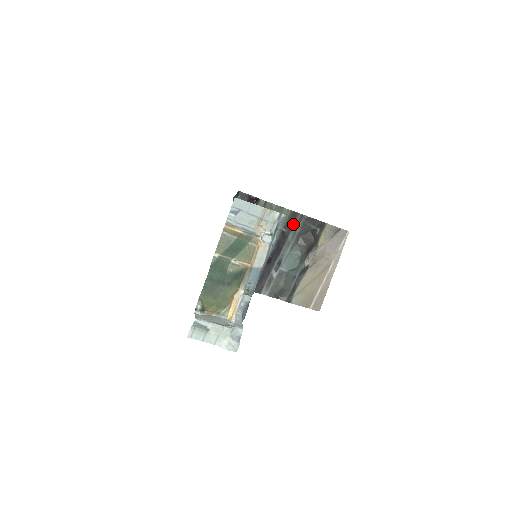
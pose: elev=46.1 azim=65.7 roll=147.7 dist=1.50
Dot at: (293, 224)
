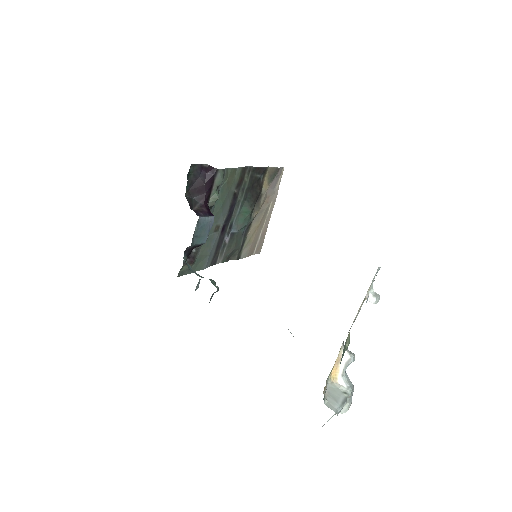
Dot at: (242, 181)
